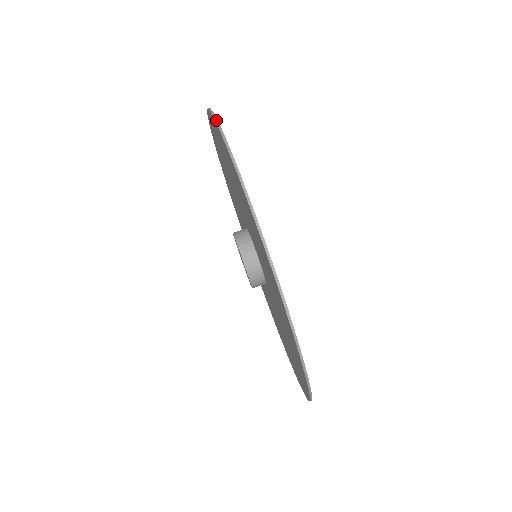
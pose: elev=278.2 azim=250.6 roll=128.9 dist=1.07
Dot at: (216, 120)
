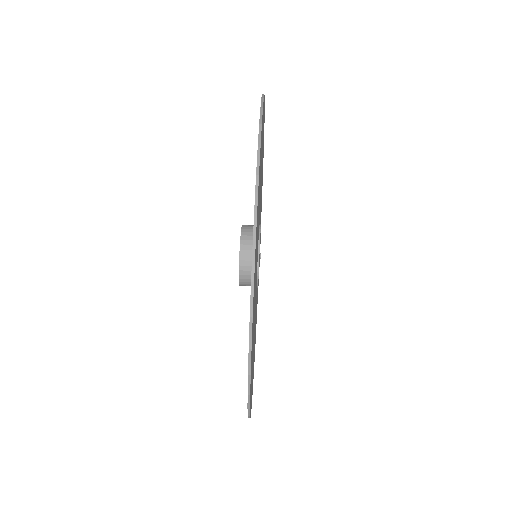
Dot at: (260, 124)
